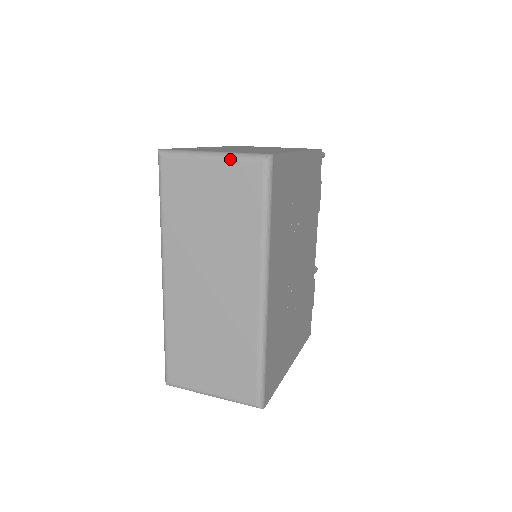
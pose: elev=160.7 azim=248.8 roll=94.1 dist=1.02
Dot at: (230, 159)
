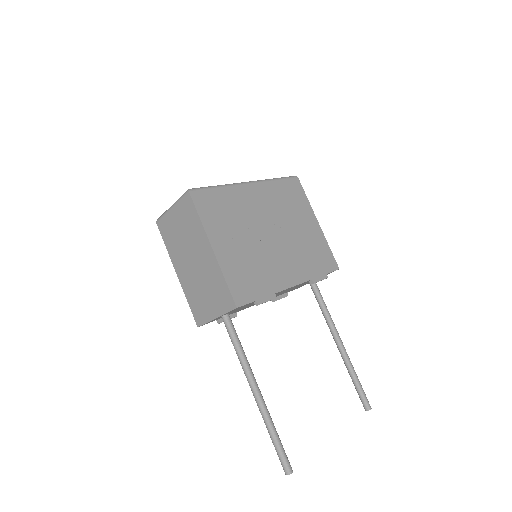
Dot at: occluded
